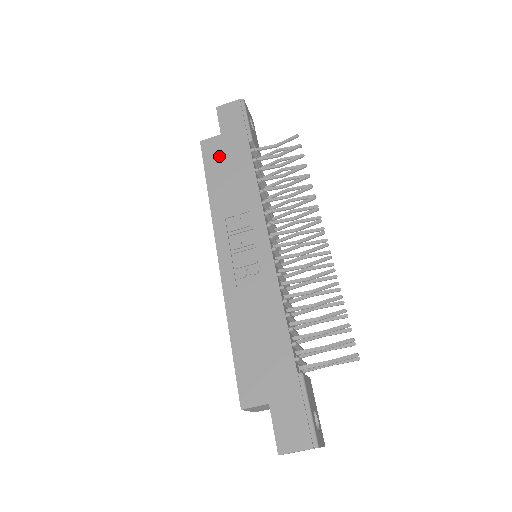
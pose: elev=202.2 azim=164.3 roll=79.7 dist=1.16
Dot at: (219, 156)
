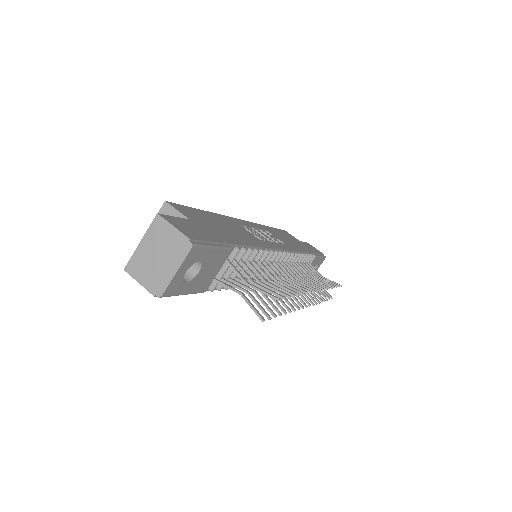
Dot at: (290, 237)
